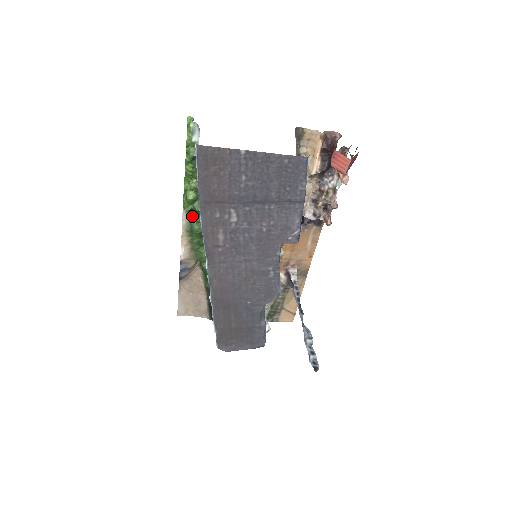
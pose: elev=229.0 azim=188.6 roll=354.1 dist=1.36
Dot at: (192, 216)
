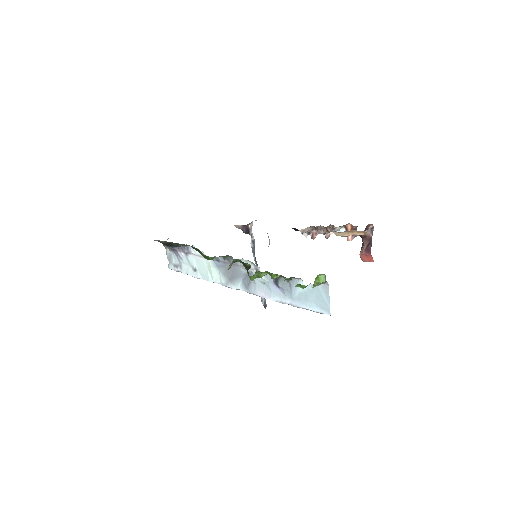
Dot at: (238, 261)
